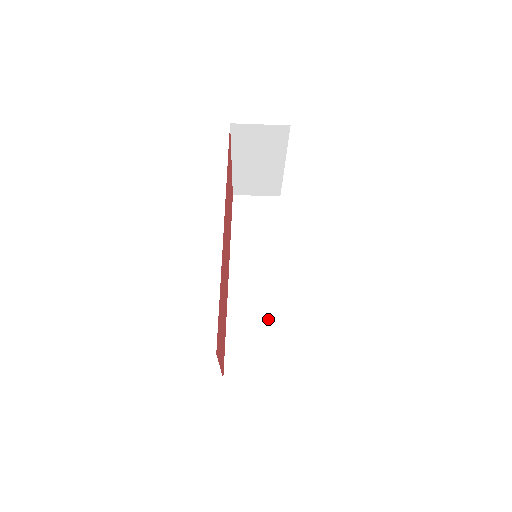
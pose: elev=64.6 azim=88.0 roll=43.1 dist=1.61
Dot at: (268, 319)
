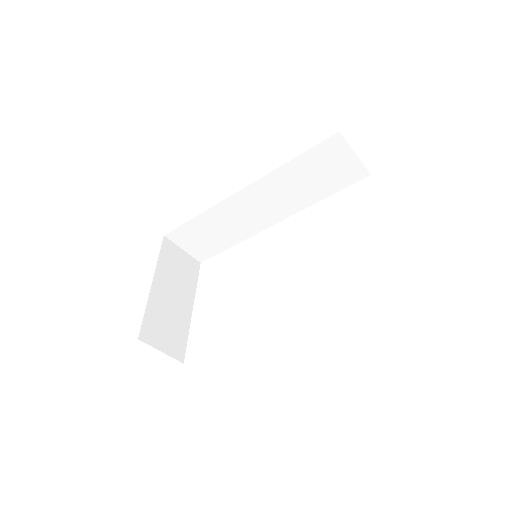
Dot at: (235, 235)
